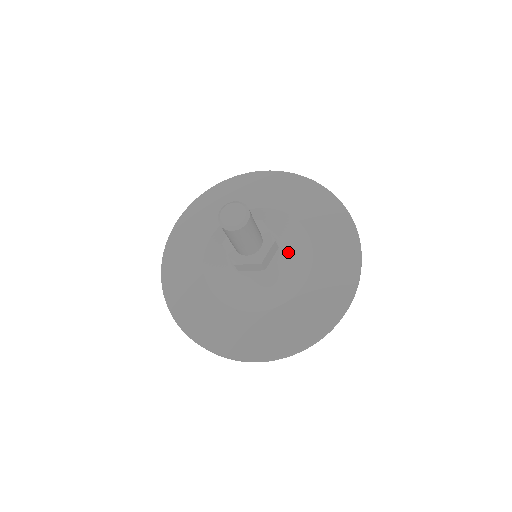
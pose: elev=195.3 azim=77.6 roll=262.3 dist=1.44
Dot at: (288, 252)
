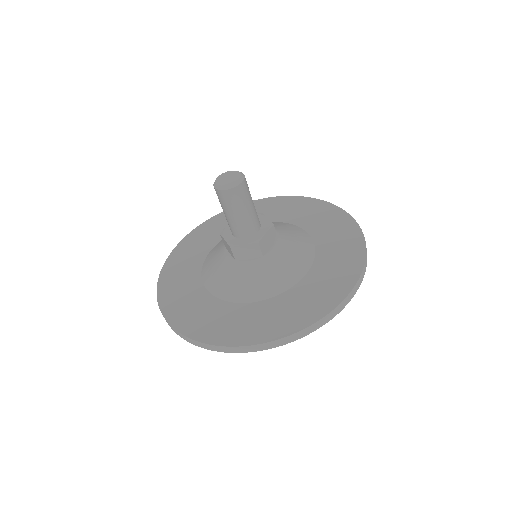
Dot at: (288, 244)
